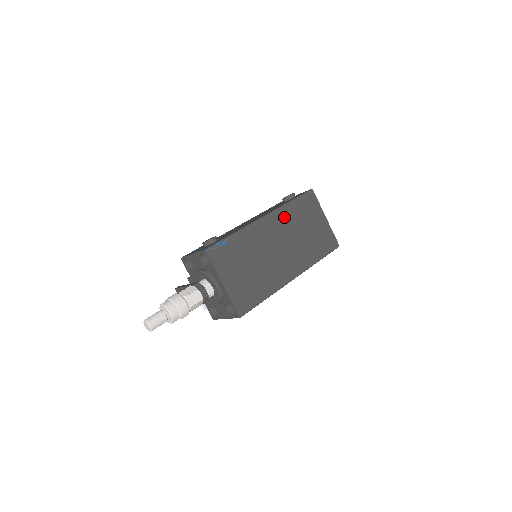
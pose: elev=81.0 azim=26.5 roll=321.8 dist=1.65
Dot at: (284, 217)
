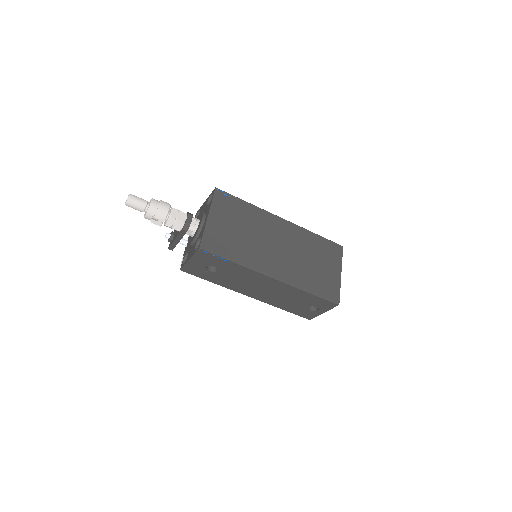
Dot at: (301, 236)
